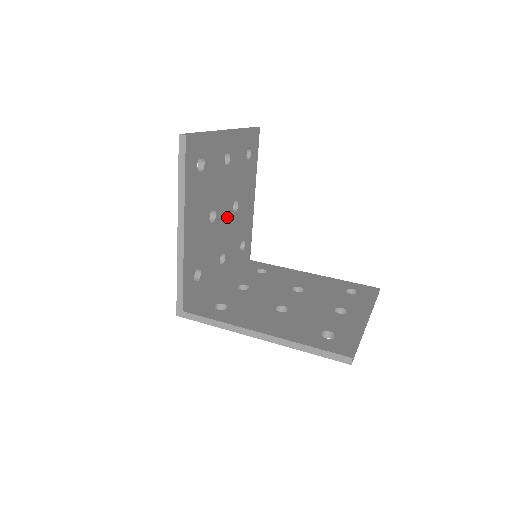
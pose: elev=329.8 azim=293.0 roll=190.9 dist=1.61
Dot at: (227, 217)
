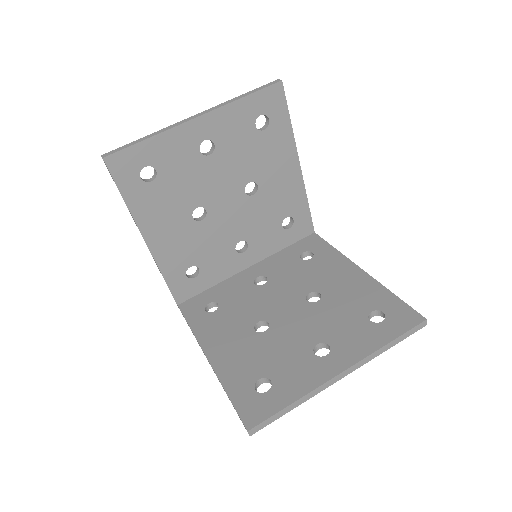
Dot at: (235, 205)
